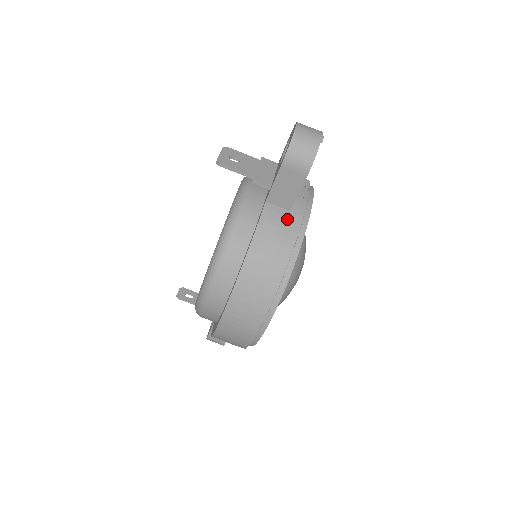
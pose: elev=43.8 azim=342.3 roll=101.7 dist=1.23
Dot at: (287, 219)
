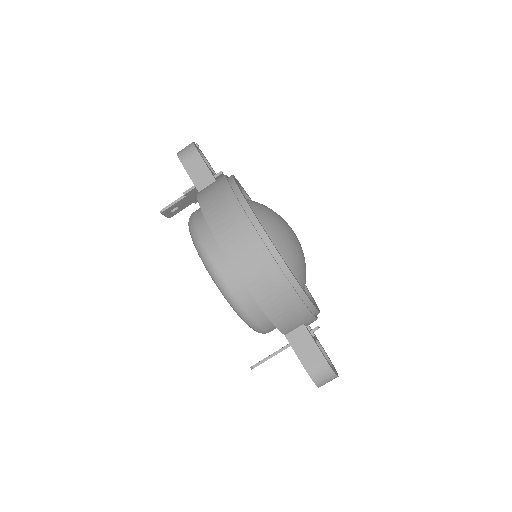
Dot at: occluded
